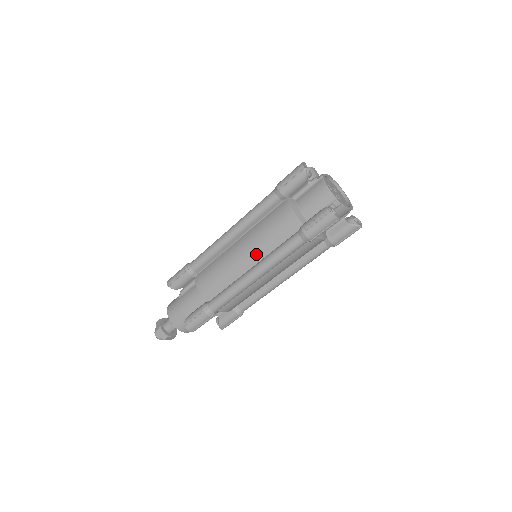
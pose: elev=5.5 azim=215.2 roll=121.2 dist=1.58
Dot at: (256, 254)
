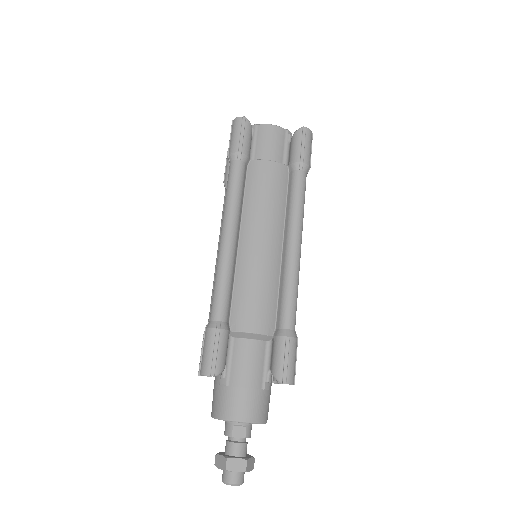
Dot at: occluded
